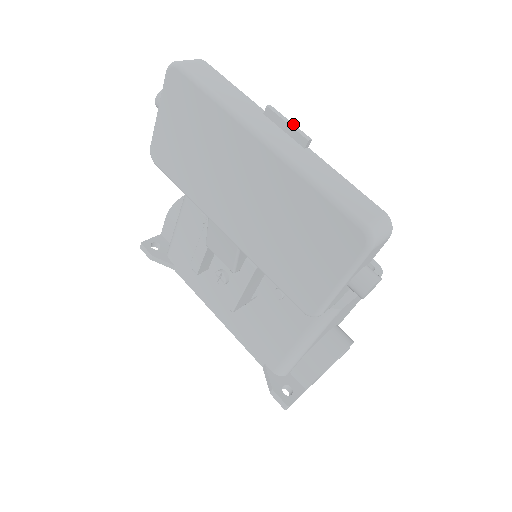
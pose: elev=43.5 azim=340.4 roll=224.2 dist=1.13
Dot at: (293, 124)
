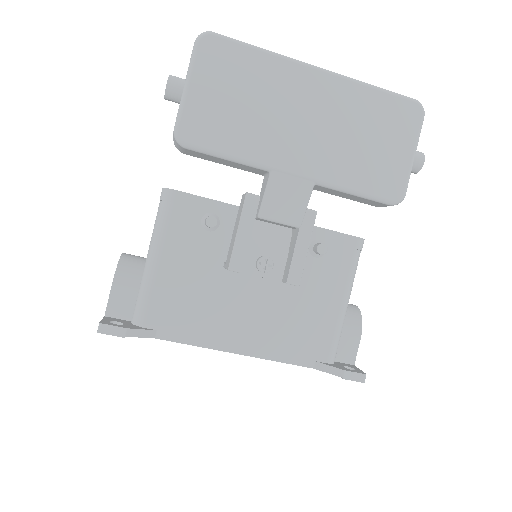
Dot at: occluded
